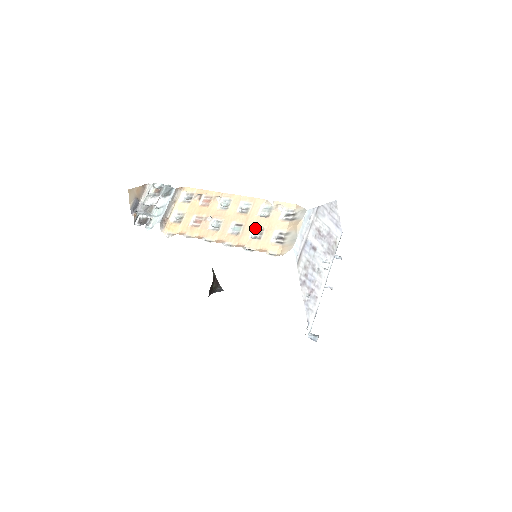
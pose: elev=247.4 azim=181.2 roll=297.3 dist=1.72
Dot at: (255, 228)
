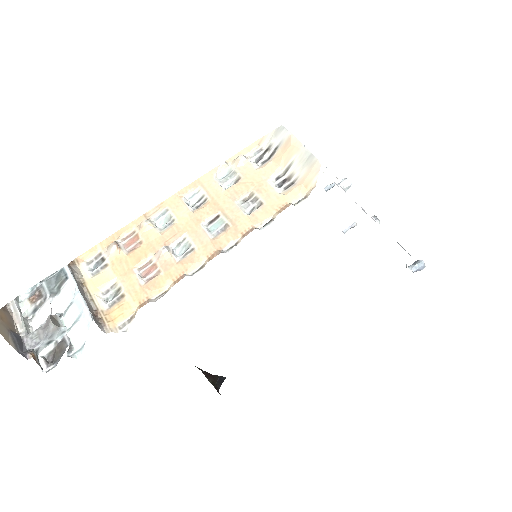
Dot at: (239, 203)
